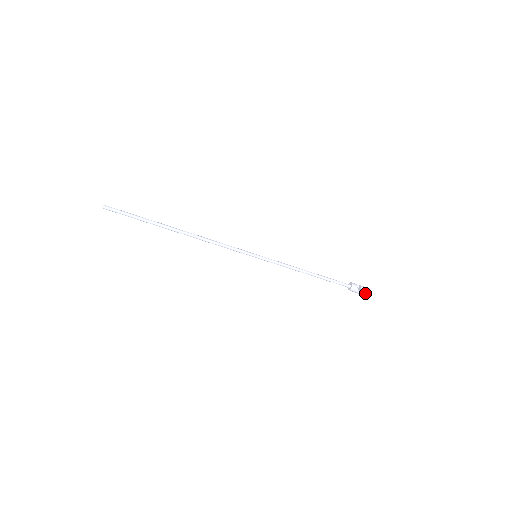
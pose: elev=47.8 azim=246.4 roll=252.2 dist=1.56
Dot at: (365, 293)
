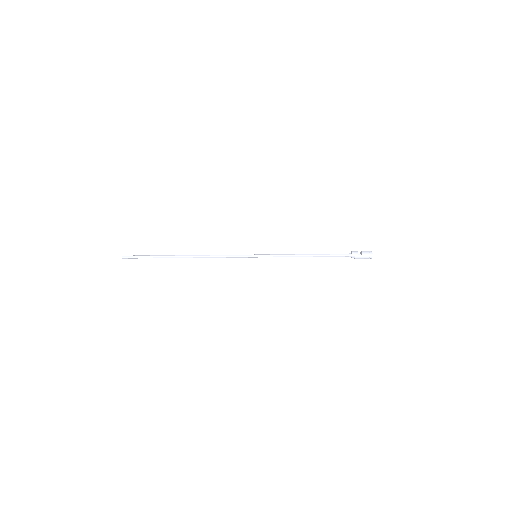
Dot at: (368, 254)
